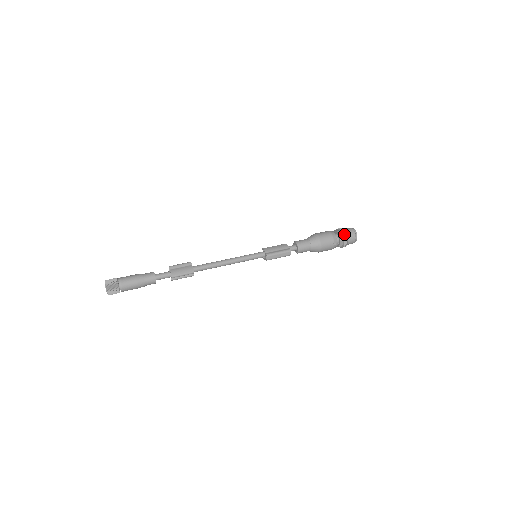
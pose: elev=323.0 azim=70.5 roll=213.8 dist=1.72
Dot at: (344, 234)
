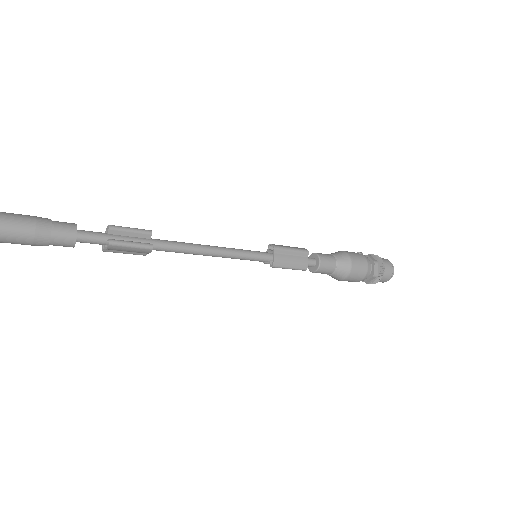
Dot at: occluded
